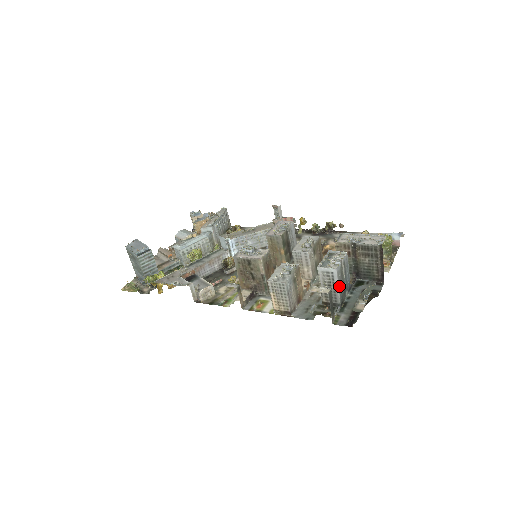
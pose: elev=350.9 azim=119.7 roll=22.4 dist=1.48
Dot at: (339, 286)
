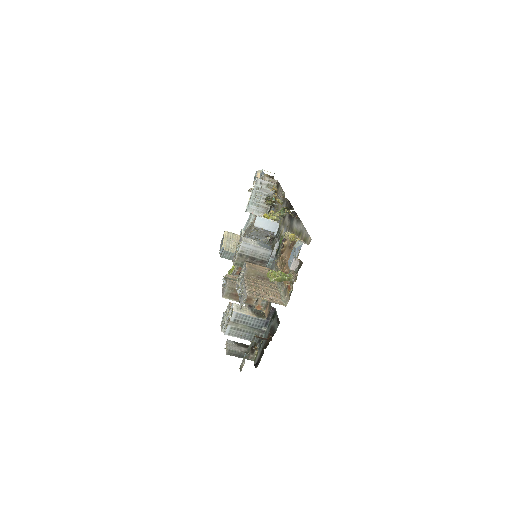
Dot at: (242, 337)
